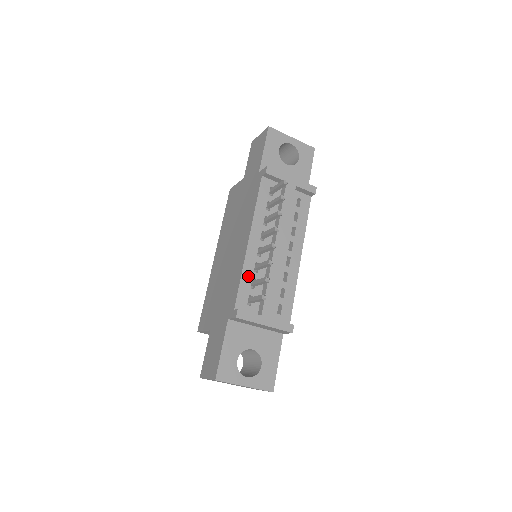
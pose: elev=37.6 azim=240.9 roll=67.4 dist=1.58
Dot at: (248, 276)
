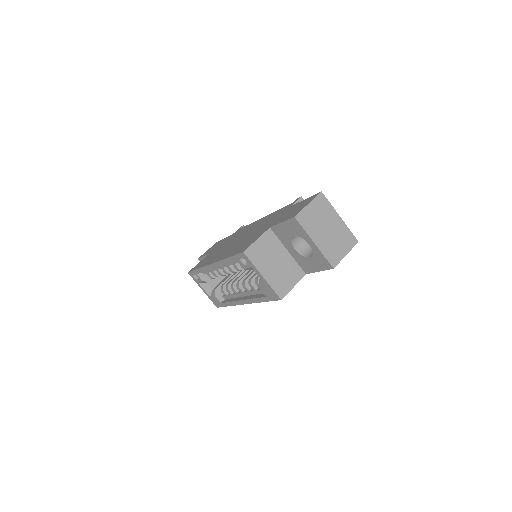
Dot at: occluded
